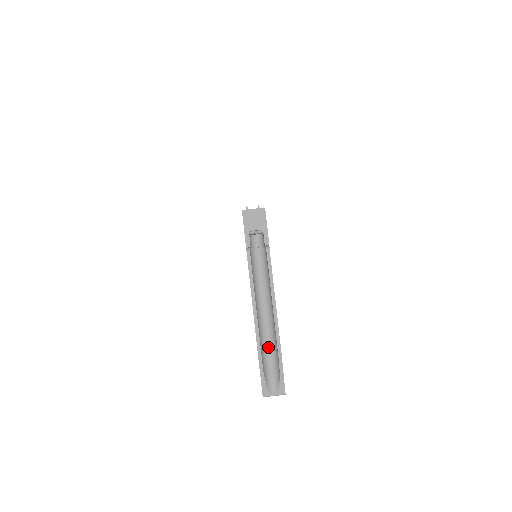
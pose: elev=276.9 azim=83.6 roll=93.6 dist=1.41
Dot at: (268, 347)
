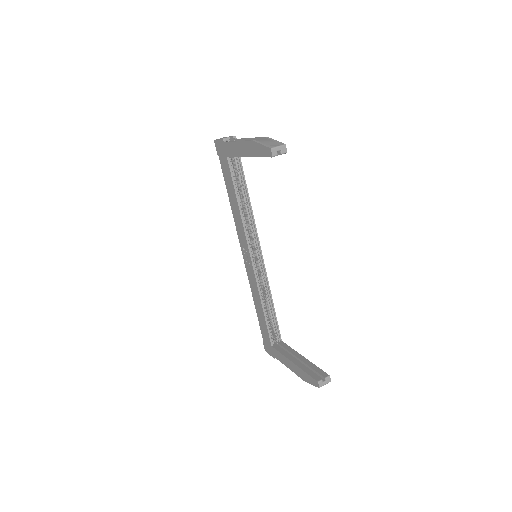
Dot at: occluded
